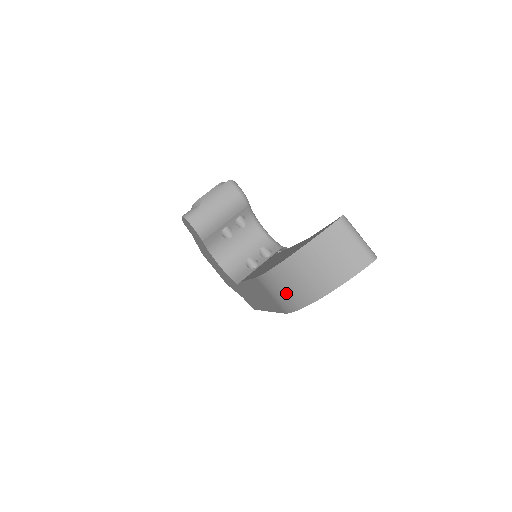
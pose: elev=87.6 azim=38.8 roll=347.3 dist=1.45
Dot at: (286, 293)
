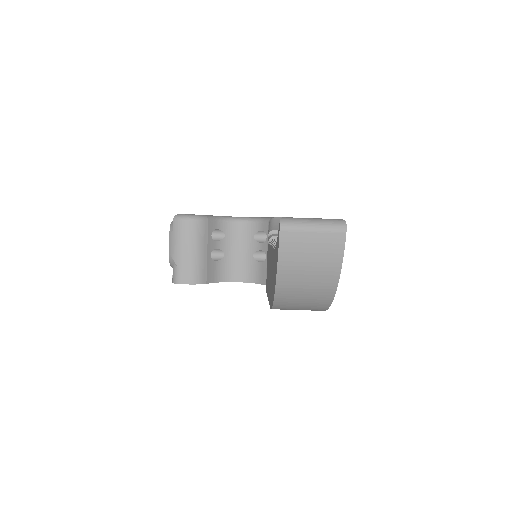
Dot at: (304, 308)
